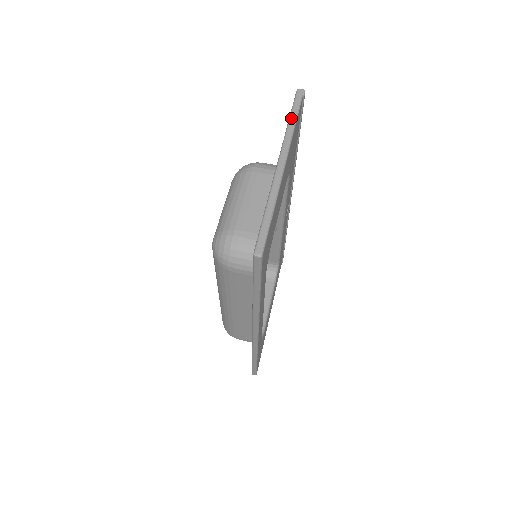
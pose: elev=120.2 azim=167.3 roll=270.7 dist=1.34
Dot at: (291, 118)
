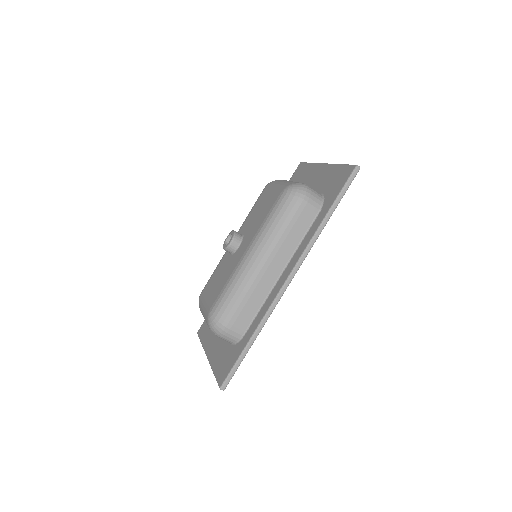
Dot at: (311, 163)
